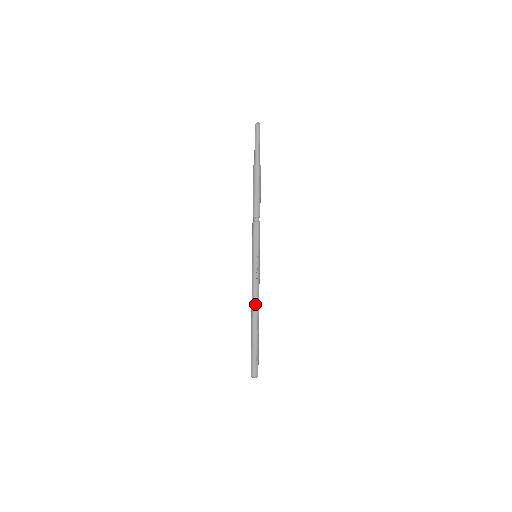
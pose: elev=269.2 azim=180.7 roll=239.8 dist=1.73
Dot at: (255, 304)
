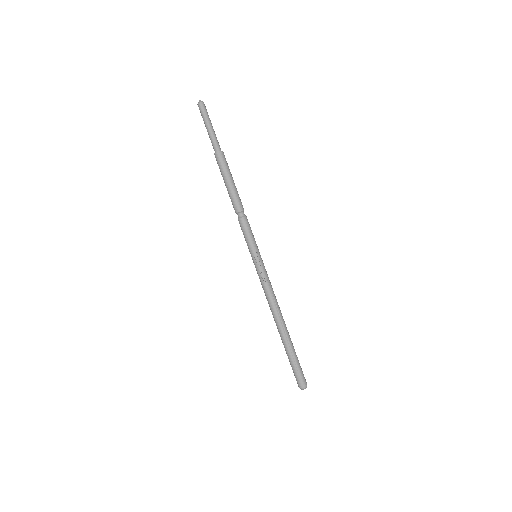
Dot at: (273, 310)
